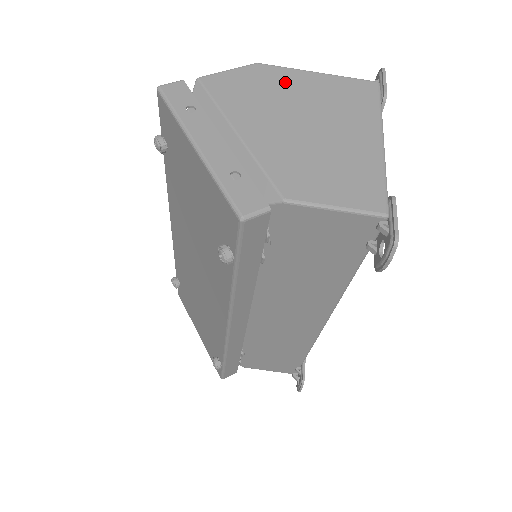
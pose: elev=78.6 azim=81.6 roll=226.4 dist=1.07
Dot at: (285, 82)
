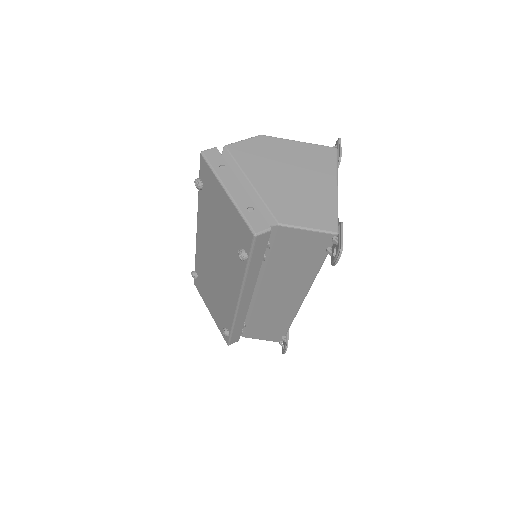
Dot at: (279, 148)
